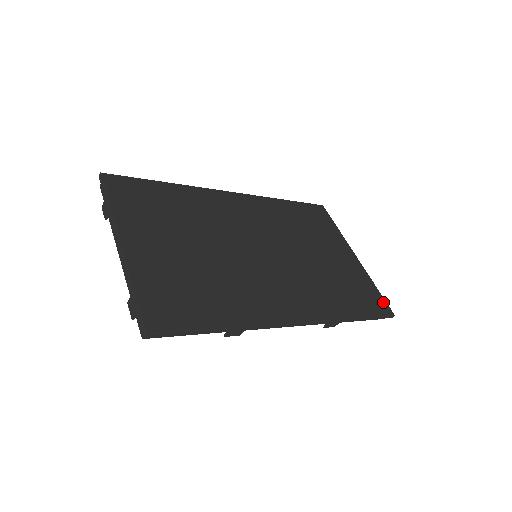
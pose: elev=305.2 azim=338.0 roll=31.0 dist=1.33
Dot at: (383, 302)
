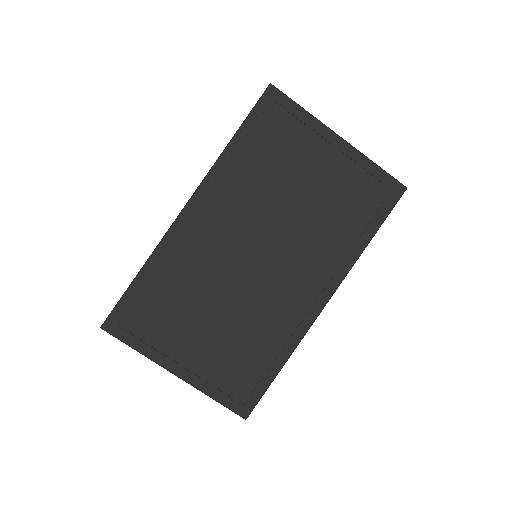
Dot at: (391, 183)
